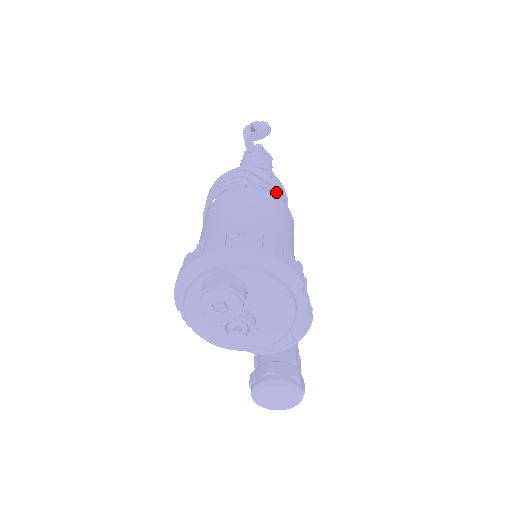
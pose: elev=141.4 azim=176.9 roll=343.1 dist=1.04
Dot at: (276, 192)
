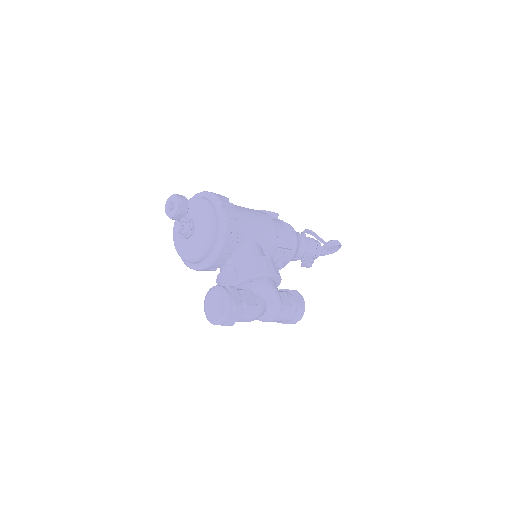
Dot at: (276, 221)
